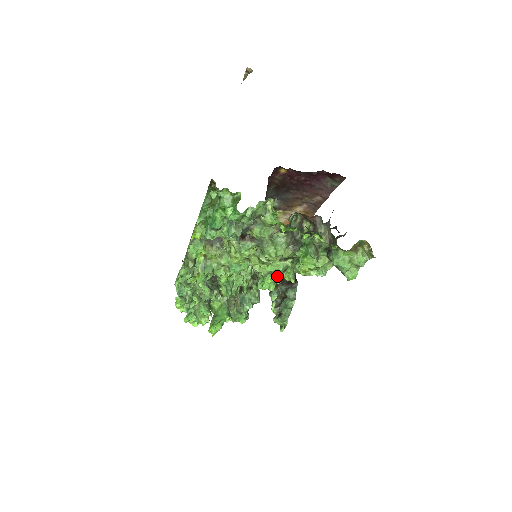
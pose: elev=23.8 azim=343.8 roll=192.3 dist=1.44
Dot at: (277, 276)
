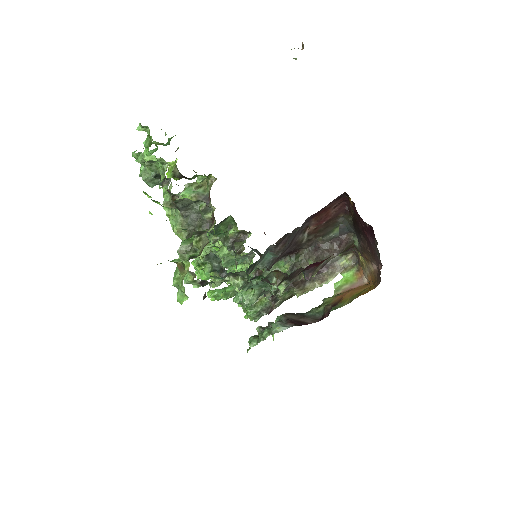
Dot at: (196, 263)
